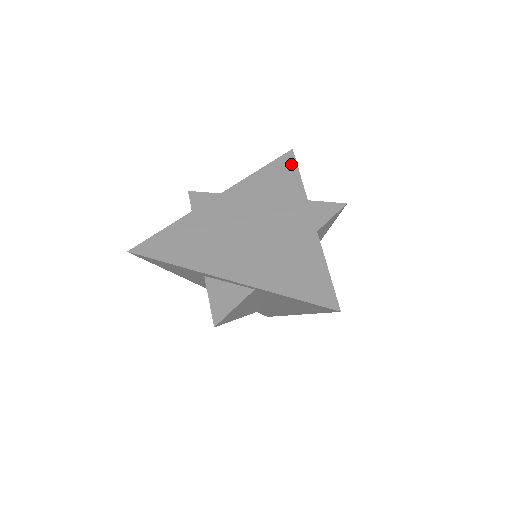
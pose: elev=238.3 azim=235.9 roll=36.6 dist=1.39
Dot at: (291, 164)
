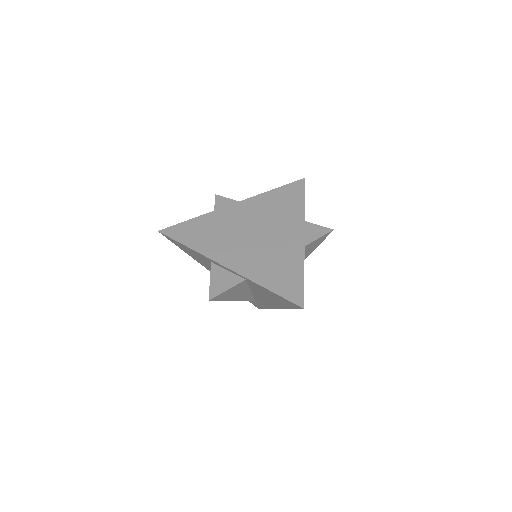
Dot at: (300, 190)
